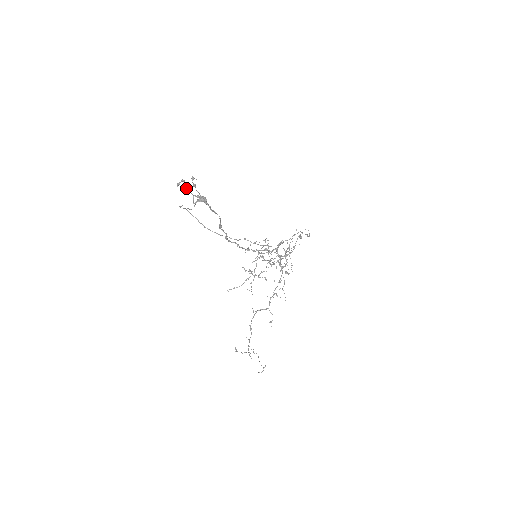
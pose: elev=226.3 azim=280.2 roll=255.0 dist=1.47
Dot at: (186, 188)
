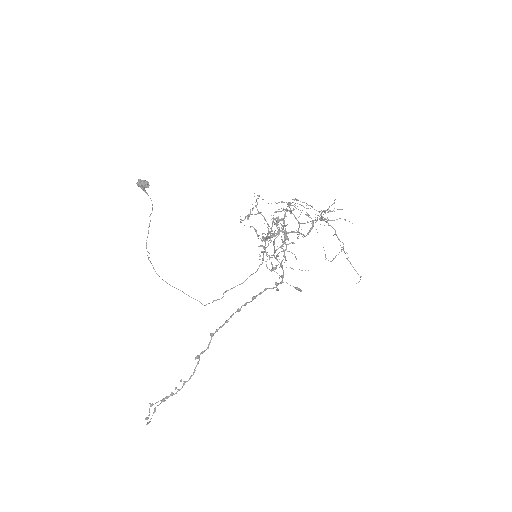
Dot at: occluded
